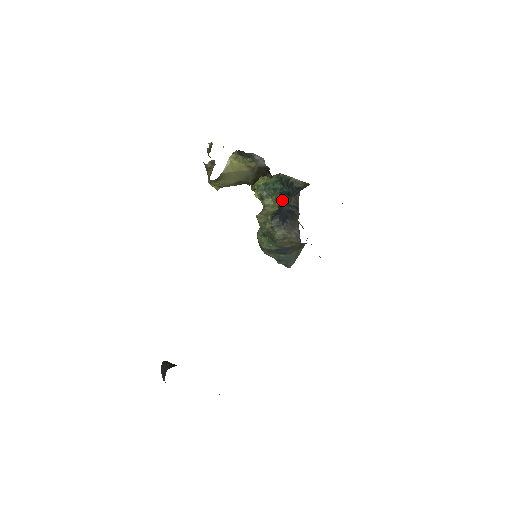
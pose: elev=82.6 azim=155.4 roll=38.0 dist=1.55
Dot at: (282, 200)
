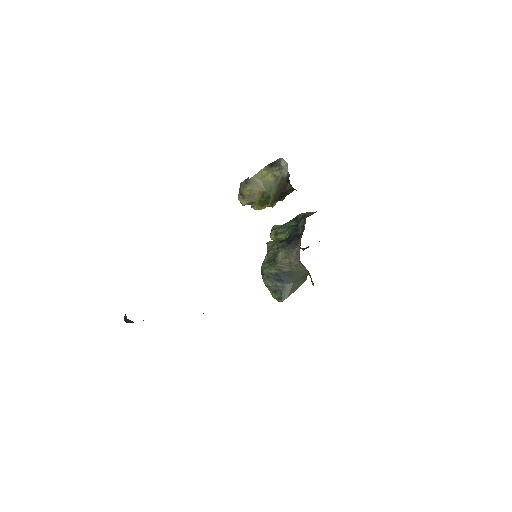
Dot at: (293, 230)
